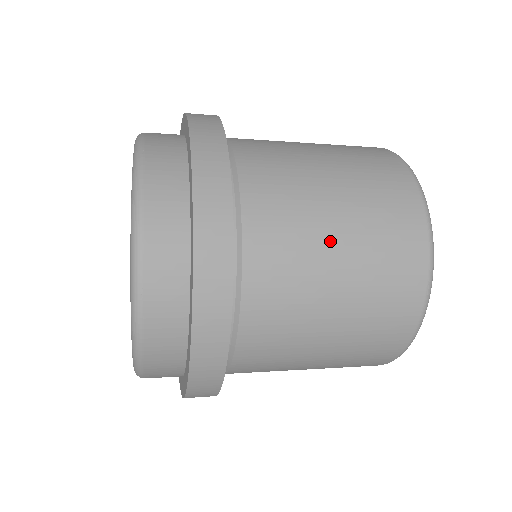
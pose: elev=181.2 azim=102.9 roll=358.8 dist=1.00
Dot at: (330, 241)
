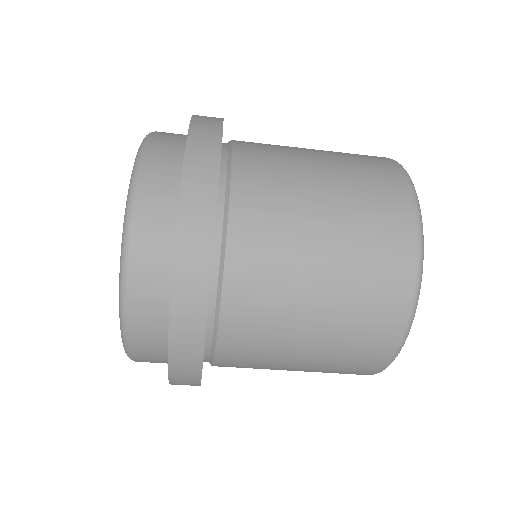
Dot at: occluded
